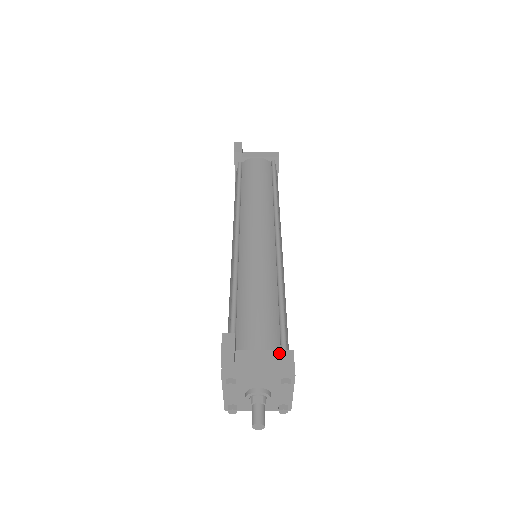
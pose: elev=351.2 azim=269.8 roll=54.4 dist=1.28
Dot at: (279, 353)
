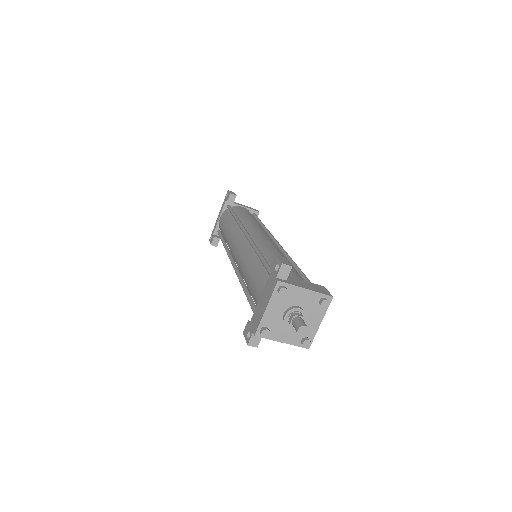
Dot at: (315, 284)
